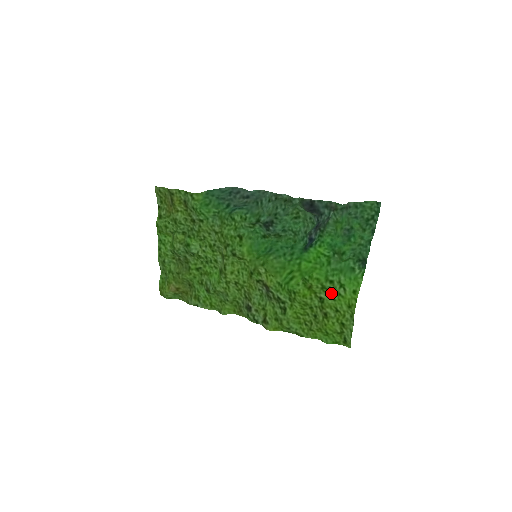
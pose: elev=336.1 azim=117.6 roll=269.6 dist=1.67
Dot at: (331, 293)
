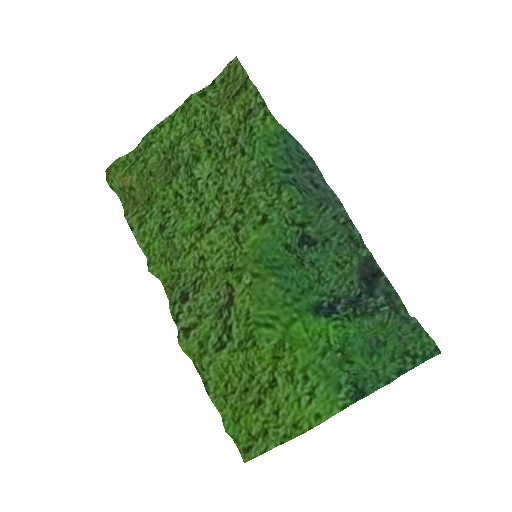
Dot at: (292, 388)
